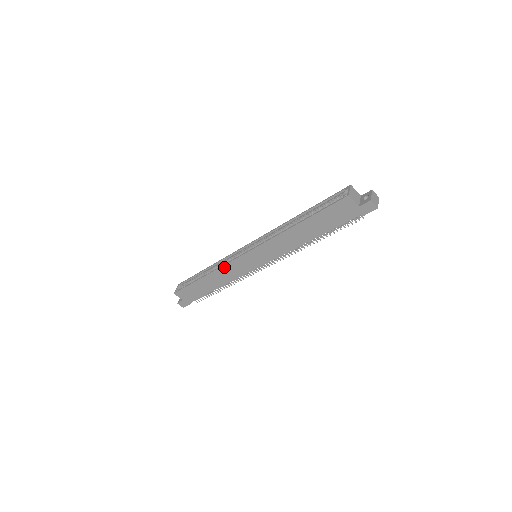
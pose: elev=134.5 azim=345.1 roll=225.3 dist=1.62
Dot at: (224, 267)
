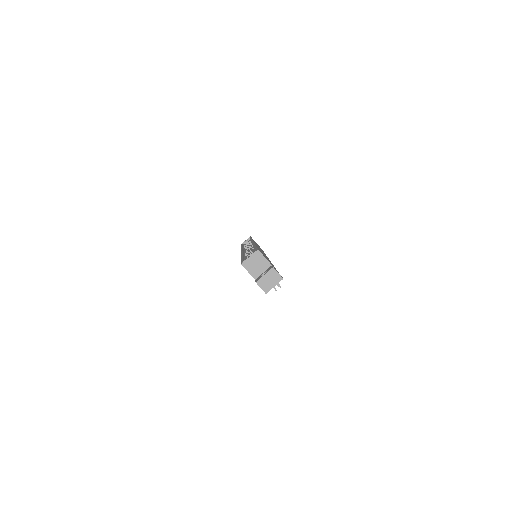
Dot at: occluded
